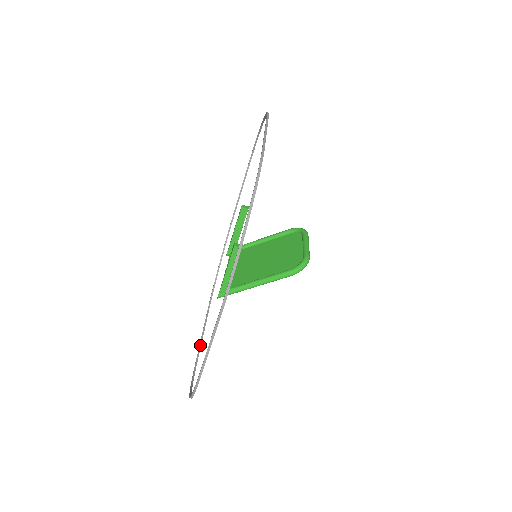
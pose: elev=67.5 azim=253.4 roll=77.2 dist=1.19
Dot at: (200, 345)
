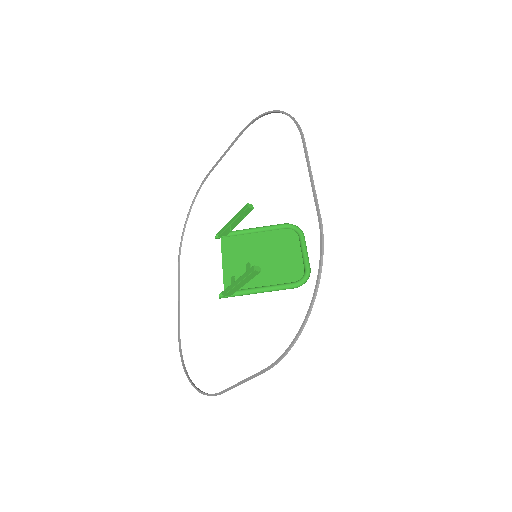
Dot at: (179, 313)
